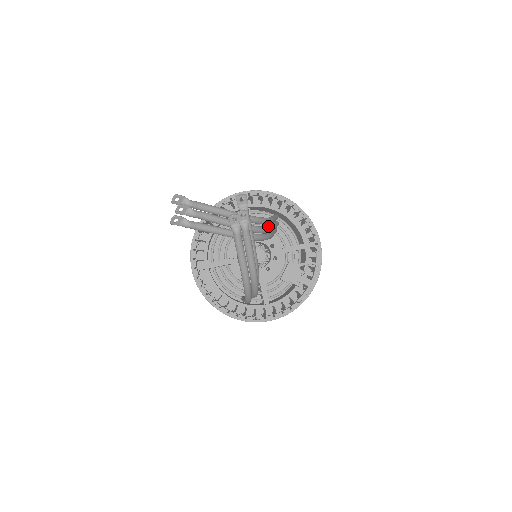
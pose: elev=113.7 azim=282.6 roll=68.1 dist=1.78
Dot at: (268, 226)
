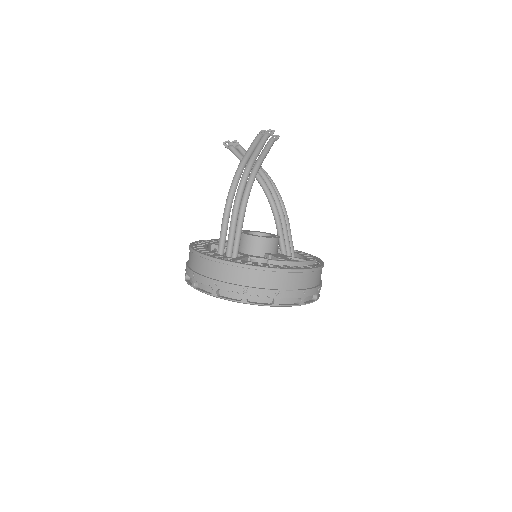
Dot at: occluded
